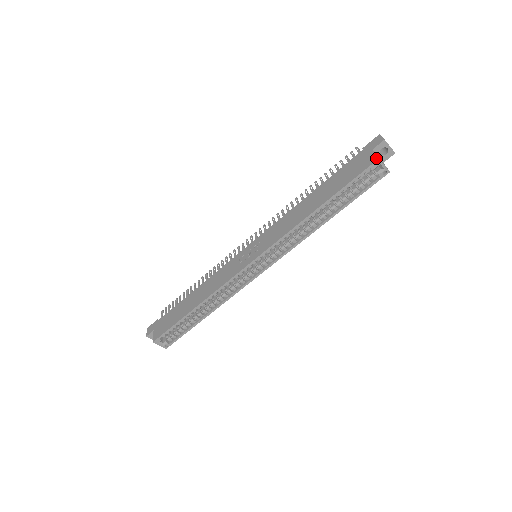
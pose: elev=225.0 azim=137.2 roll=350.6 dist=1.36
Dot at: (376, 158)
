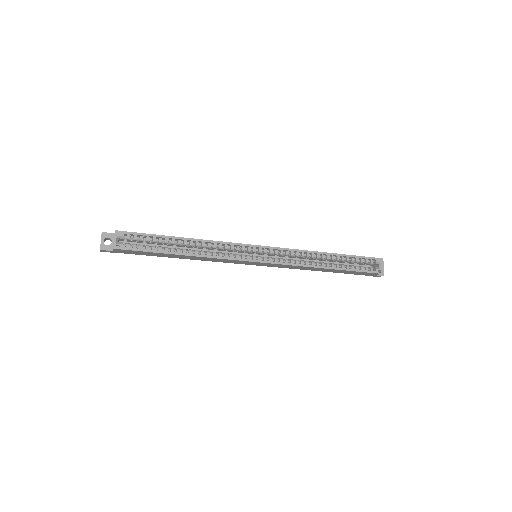
Dot at: (380, 258)
